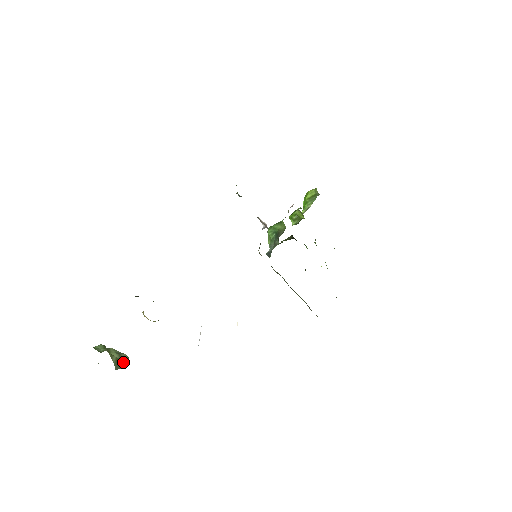
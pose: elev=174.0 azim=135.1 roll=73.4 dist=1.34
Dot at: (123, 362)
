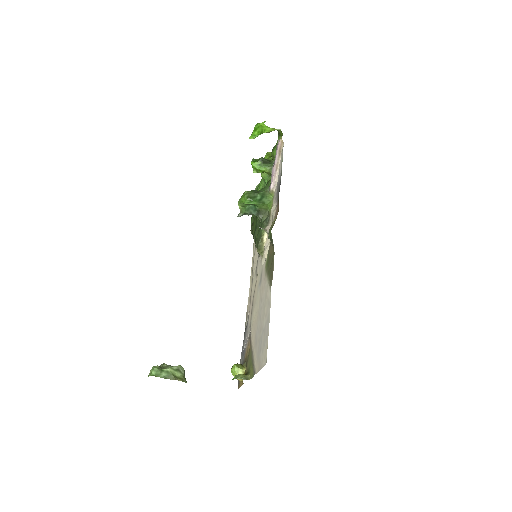
Dot at: (184, 373)
